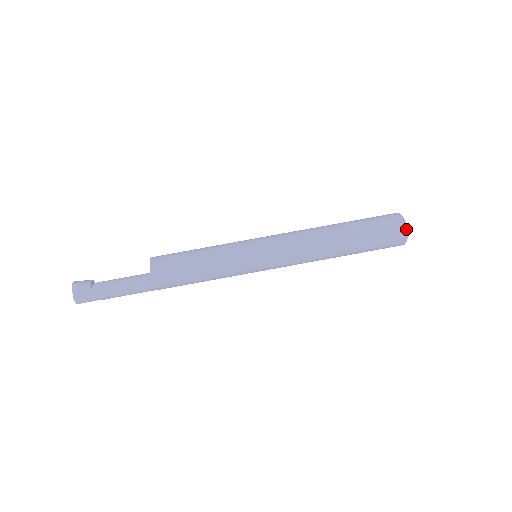
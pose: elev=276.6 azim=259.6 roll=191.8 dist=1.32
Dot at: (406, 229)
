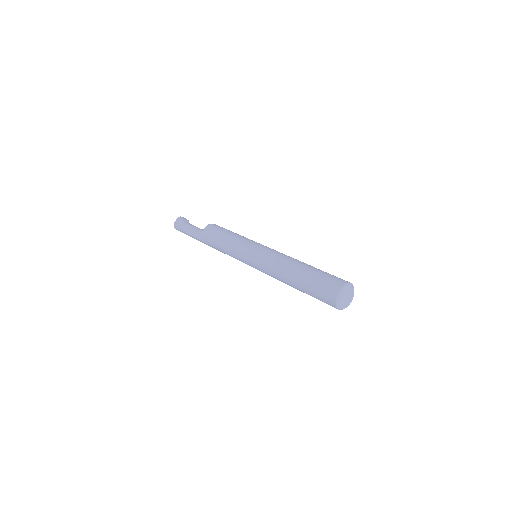
Dot at: (337, 295)
